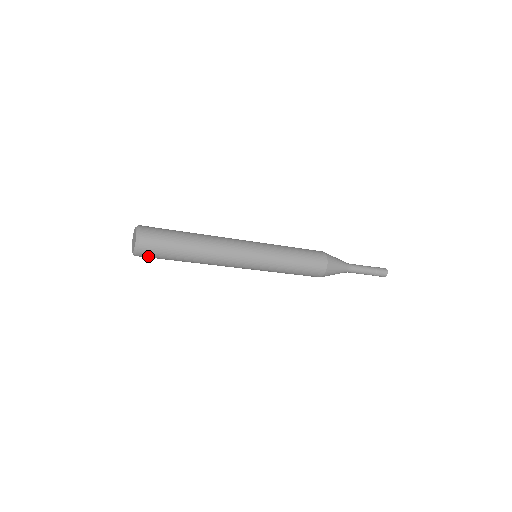
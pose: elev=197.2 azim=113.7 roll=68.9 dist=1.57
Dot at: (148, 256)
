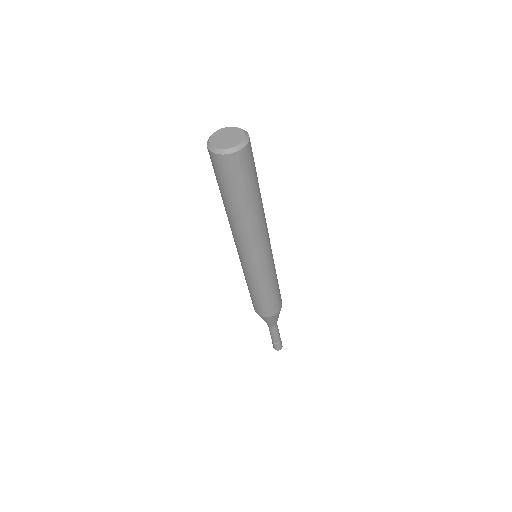
Dot at: (232, 167)
